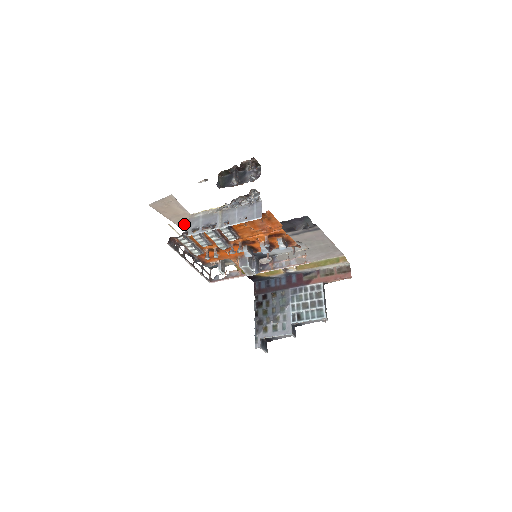
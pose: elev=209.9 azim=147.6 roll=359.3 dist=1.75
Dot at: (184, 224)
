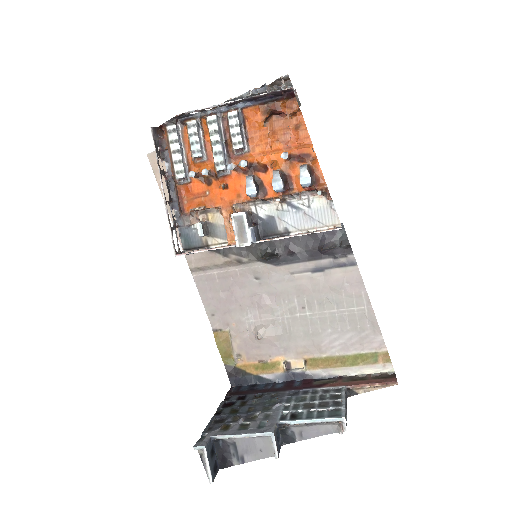
Dot at: occluded
